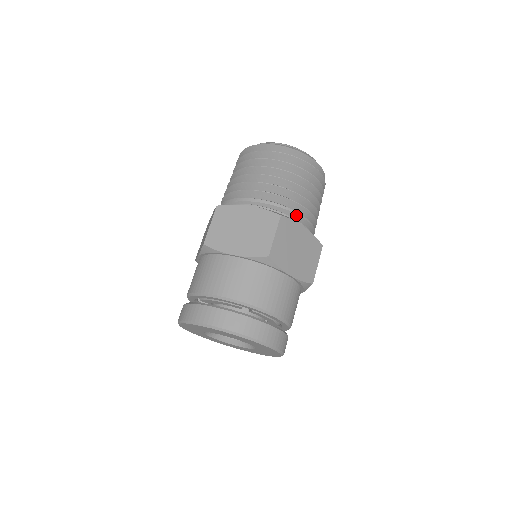
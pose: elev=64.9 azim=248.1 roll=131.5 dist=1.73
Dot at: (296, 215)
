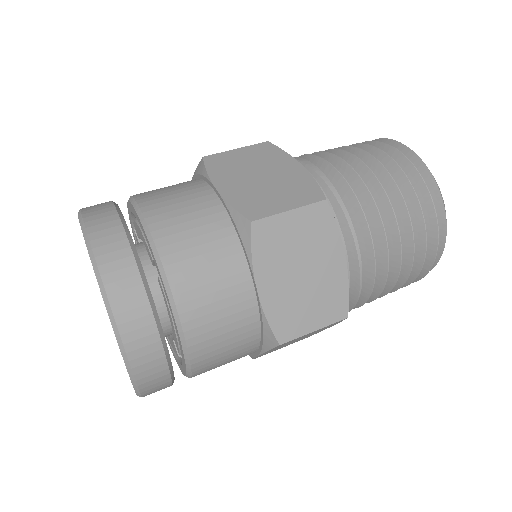
Dot at: (351, 236)
